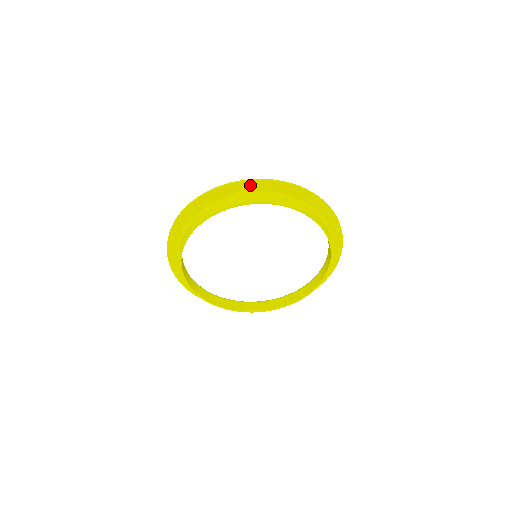
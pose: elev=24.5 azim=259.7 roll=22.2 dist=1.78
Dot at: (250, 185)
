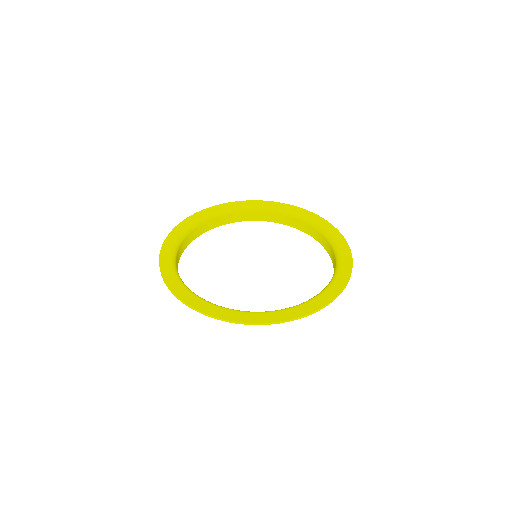
Dot at: (240, 319)
